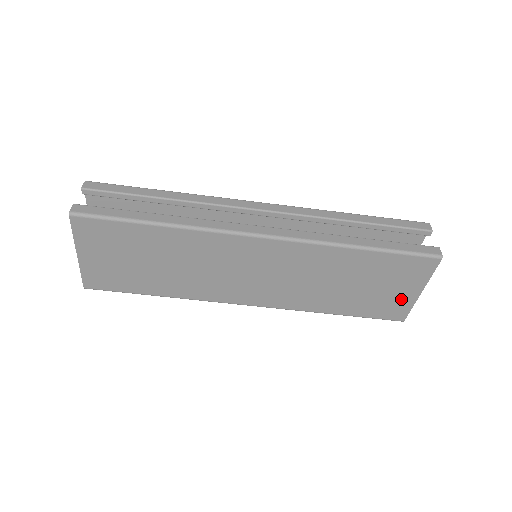
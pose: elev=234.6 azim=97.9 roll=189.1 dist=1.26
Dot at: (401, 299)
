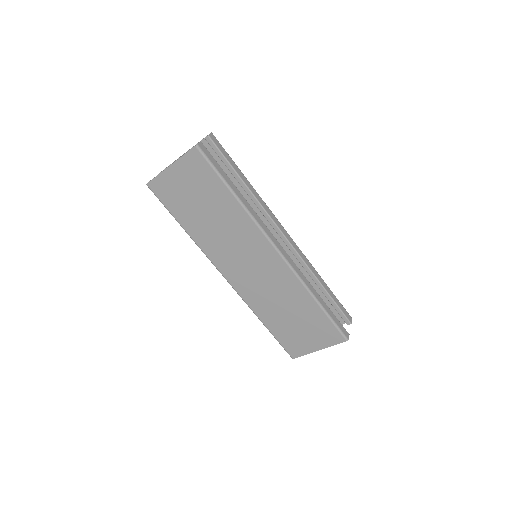
Dot at: (306, 345)
